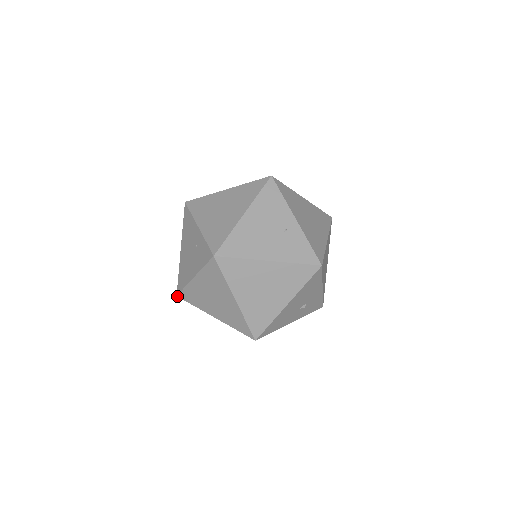
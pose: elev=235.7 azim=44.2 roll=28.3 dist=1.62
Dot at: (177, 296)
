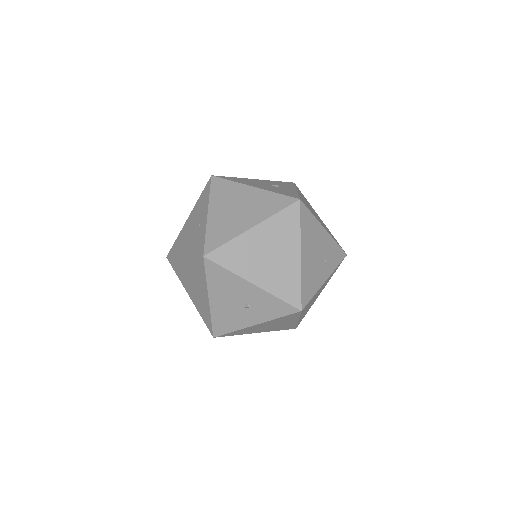
Dot at: occluded
